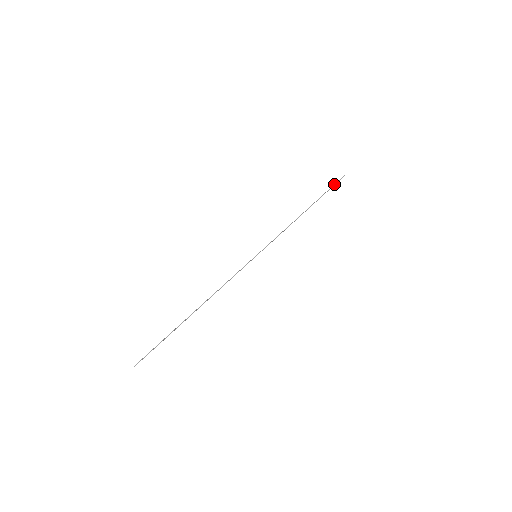
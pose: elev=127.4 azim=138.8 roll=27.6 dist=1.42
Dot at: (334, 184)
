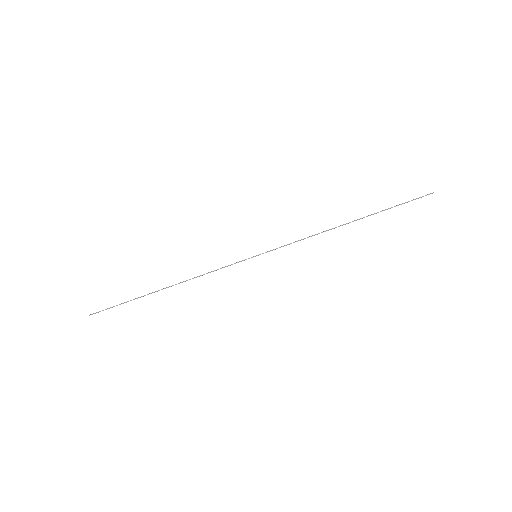
Dot at: occluded
